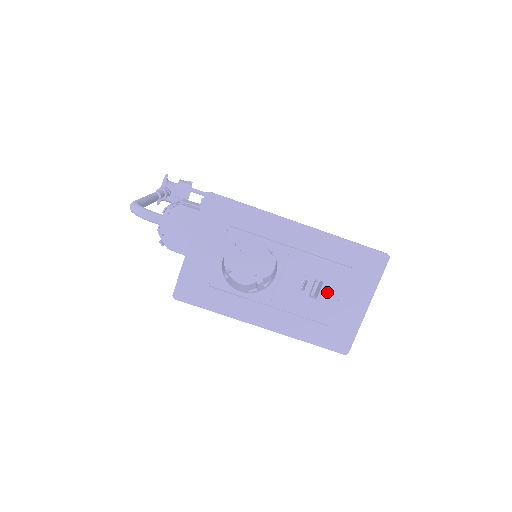
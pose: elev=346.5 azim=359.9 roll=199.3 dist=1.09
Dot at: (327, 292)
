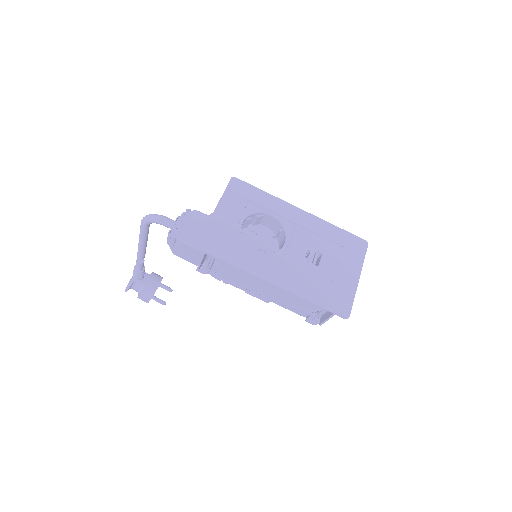
Dot at: (326, 262)
